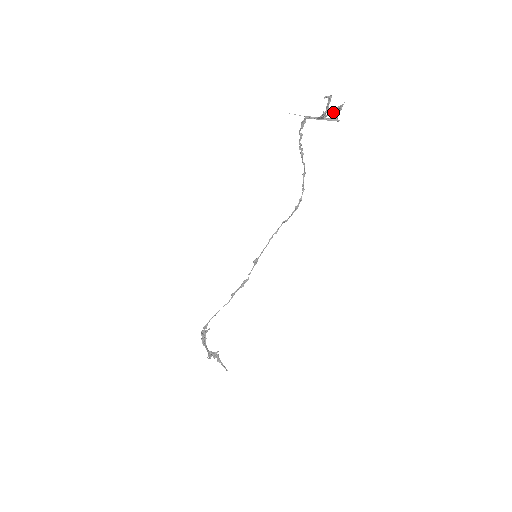
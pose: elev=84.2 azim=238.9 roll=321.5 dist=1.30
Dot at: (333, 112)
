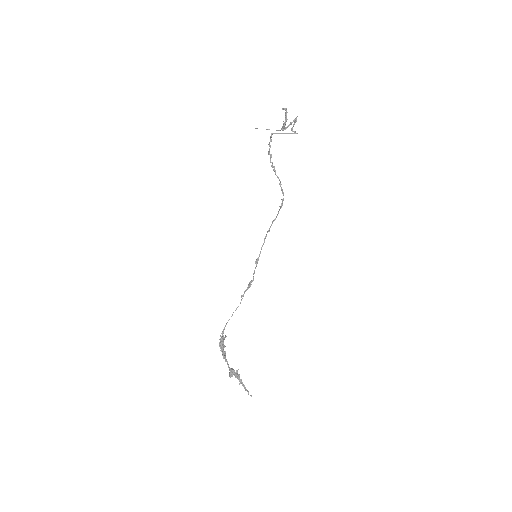
Dot at: (291, 124)
